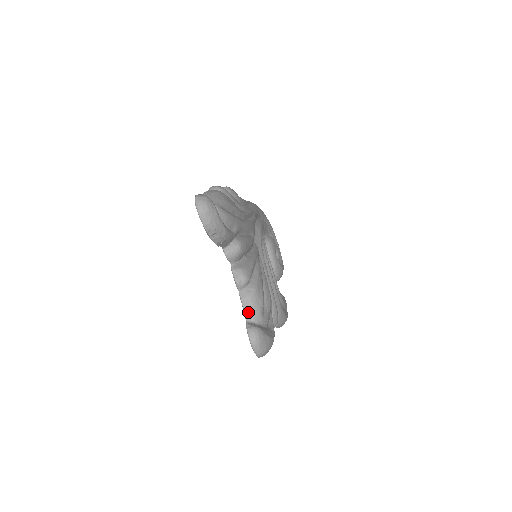
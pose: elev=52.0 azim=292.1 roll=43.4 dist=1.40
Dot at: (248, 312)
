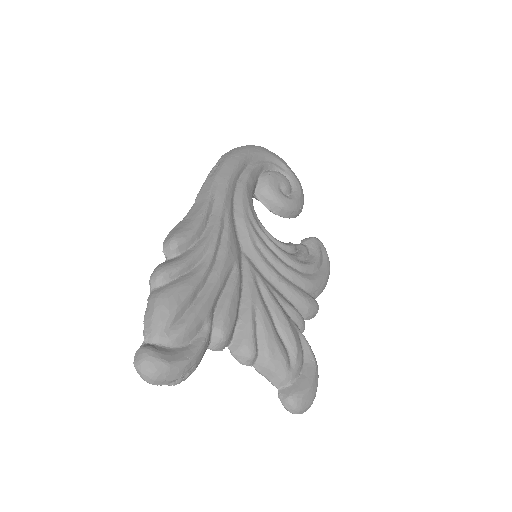
Dot at: (273, 381)
